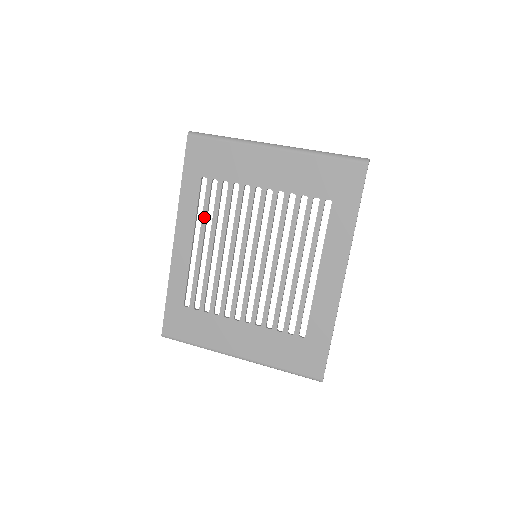
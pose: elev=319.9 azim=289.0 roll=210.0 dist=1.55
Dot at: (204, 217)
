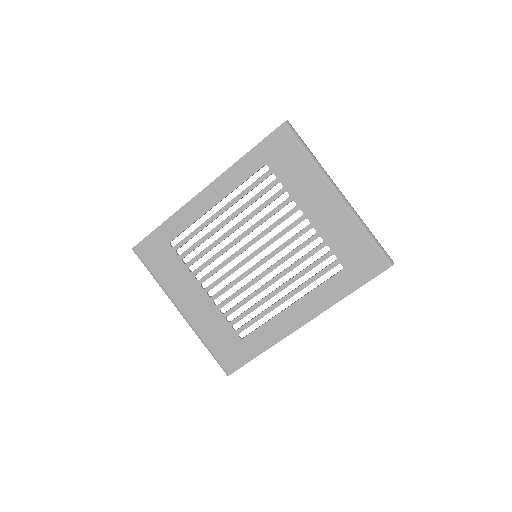
Dot at: (242, 194)
